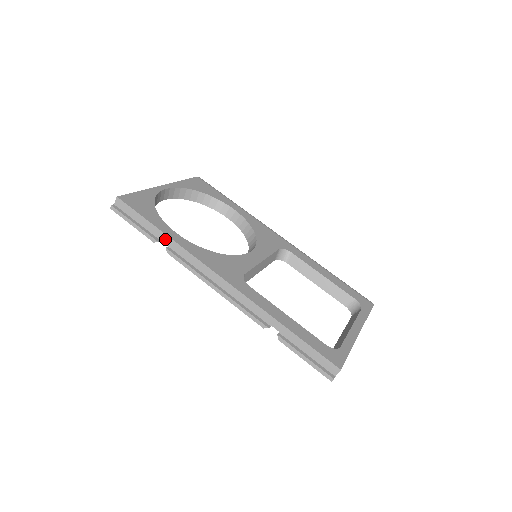
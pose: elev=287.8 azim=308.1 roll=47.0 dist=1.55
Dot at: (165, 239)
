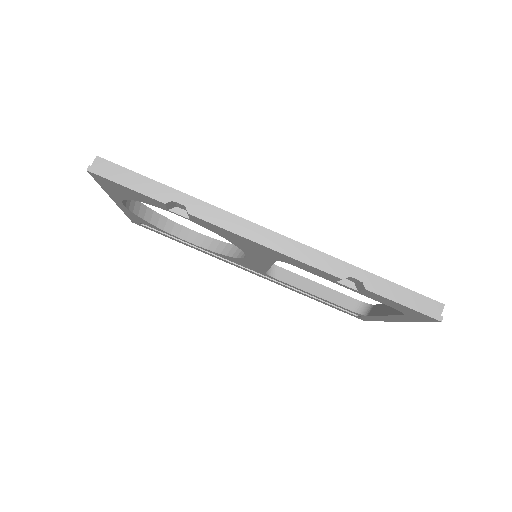
Dot at: (180, 198)
